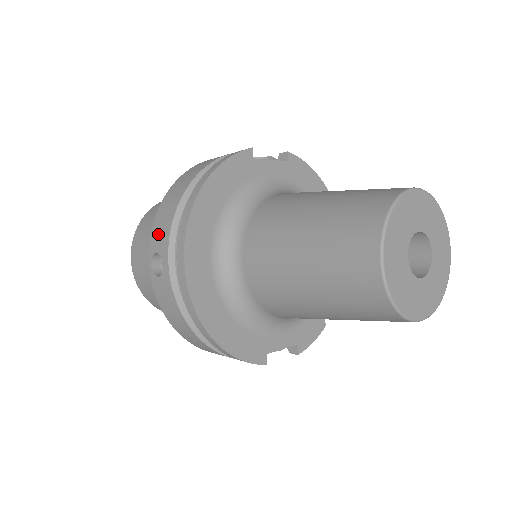
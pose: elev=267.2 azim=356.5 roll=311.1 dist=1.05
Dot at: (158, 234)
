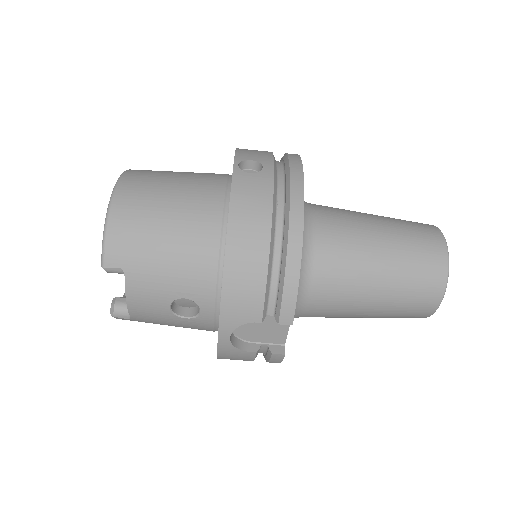
Dot at: (251, 153)
